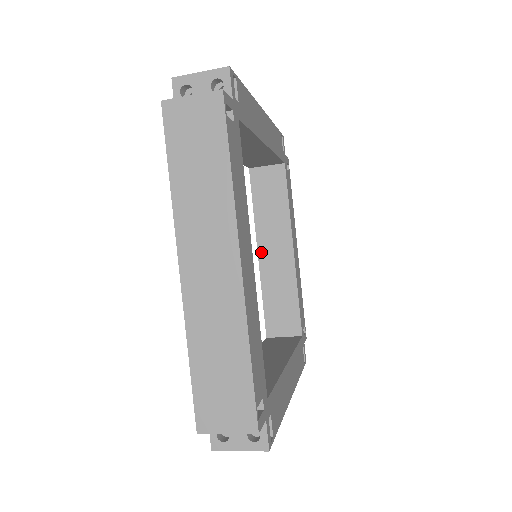
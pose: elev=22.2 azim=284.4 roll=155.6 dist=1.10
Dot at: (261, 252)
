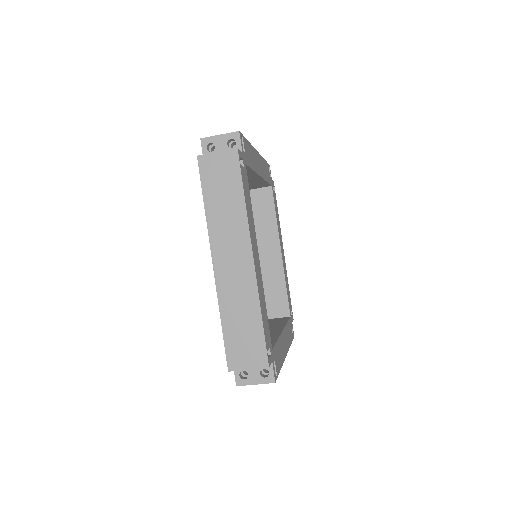
Dot at: occluded
